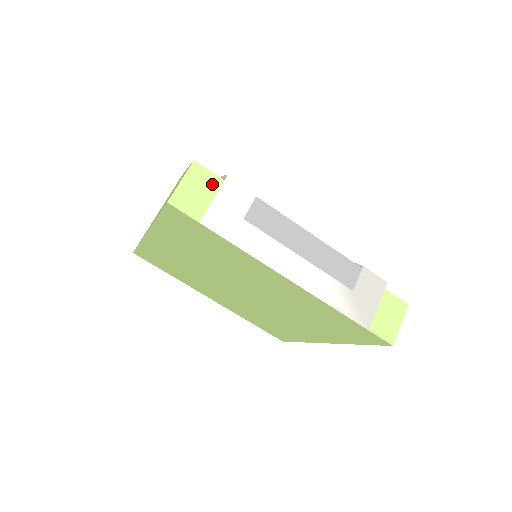
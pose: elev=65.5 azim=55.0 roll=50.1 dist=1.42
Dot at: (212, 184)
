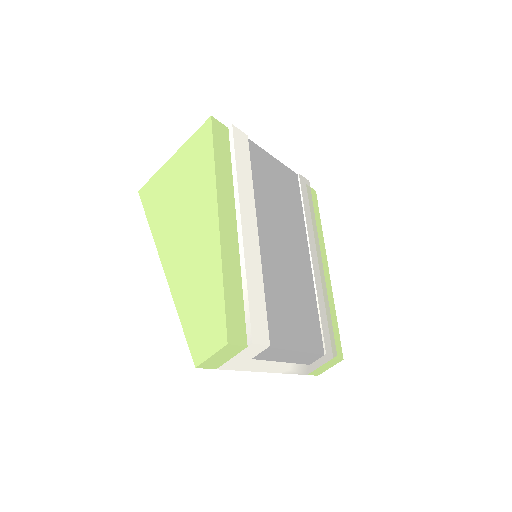
Dot at: (236, 351)
